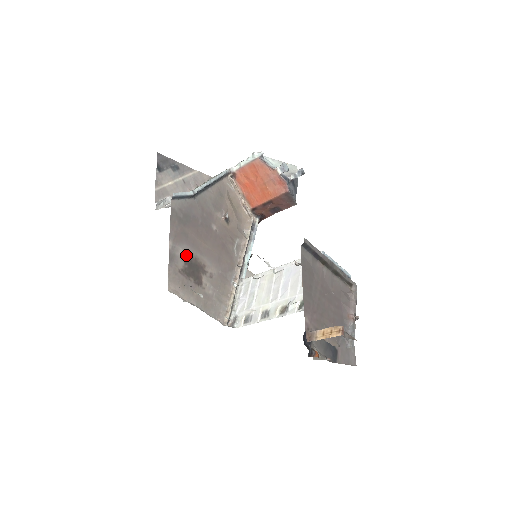
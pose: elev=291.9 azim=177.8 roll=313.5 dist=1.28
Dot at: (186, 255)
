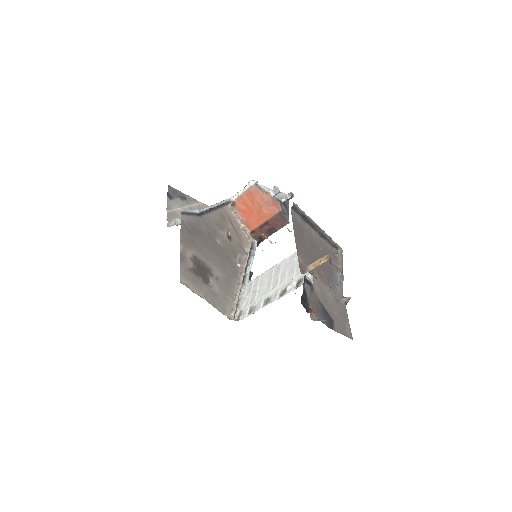
Dot at: (195, 258)
